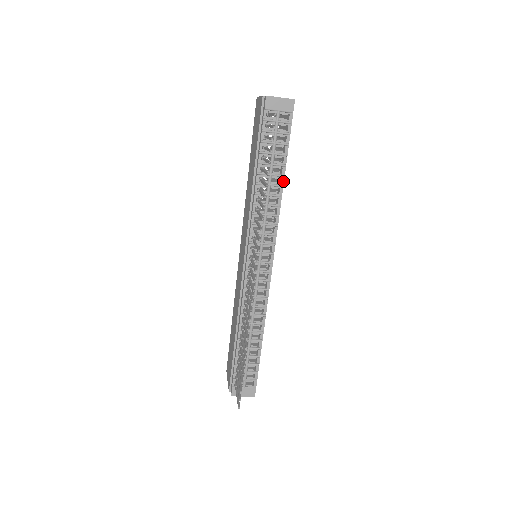
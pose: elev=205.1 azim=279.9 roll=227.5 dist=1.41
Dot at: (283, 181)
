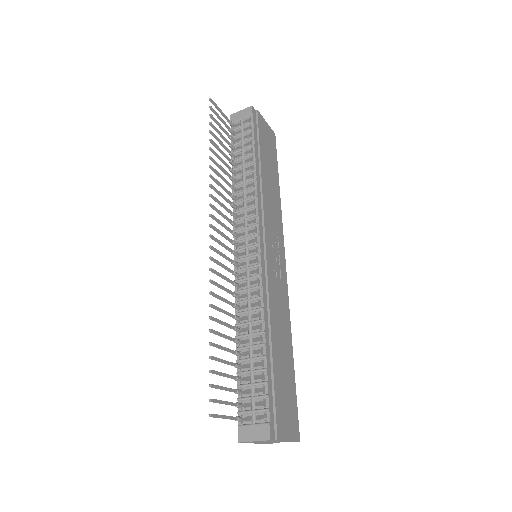
Dot at: (260, 170)
